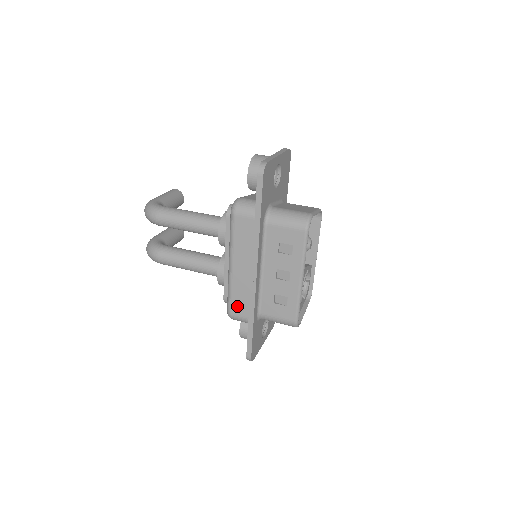
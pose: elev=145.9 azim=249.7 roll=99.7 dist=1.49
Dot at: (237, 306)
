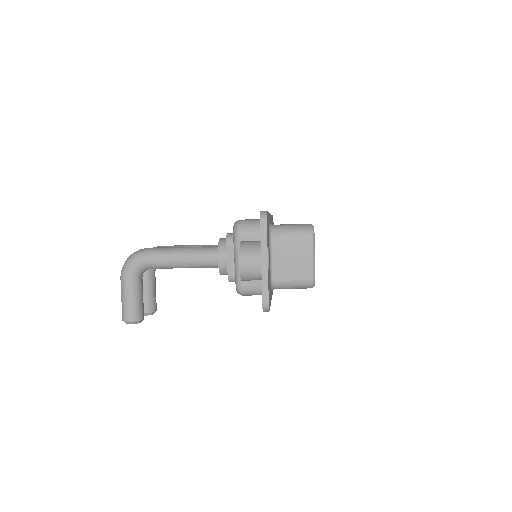
Dot at: occluded
